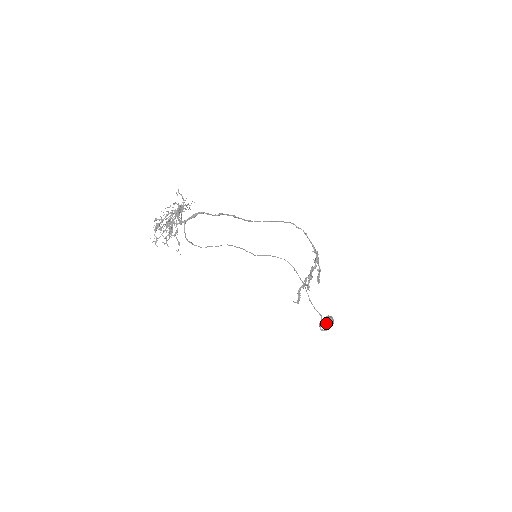
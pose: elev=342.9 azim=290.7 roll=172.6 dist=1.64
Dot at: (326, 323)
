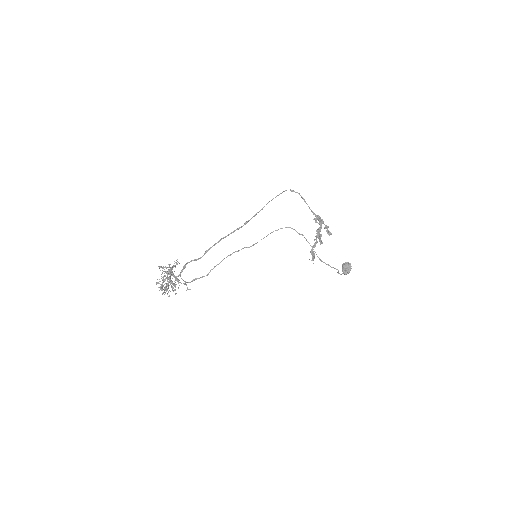
Dot at: (343, 273)
